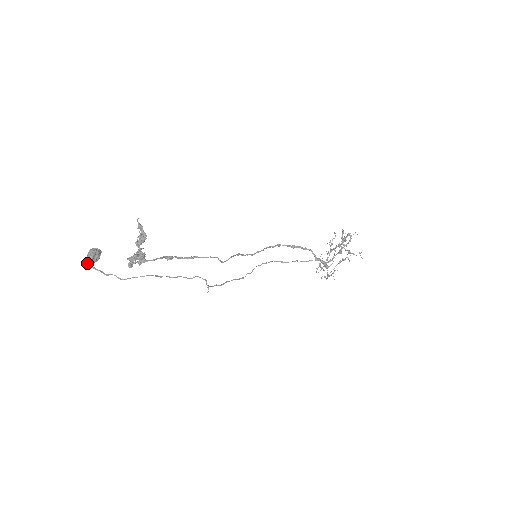
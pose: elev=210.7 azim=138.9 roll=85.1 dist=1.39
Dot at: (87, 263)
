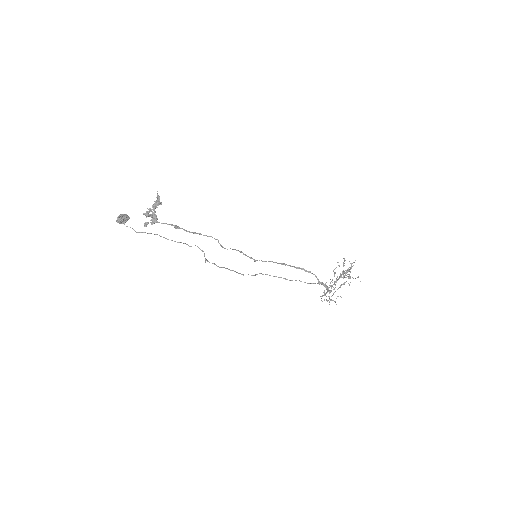
Dot at: (116, 221)
